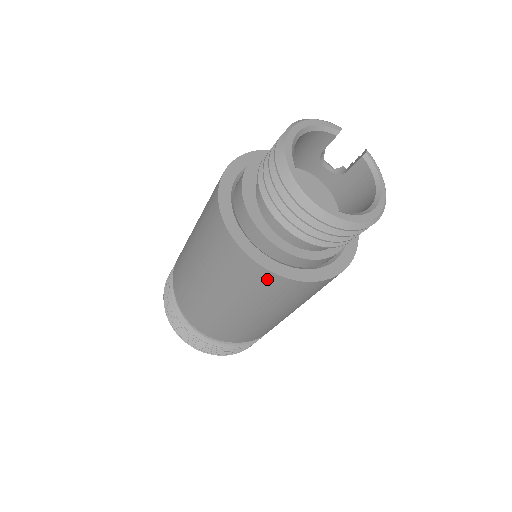
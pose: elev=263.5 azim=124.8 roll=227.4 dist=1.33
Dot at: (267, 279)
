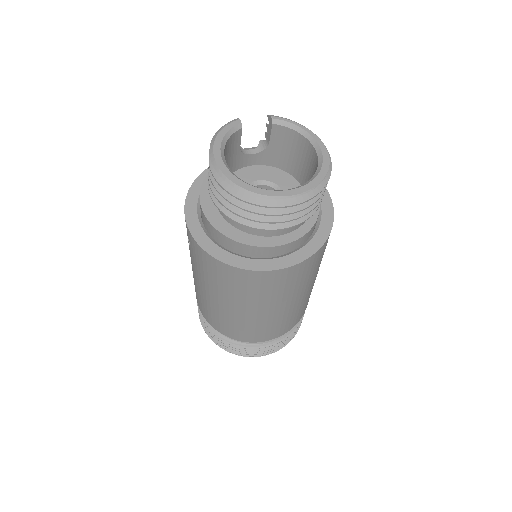
Dot at: (297, 271)
